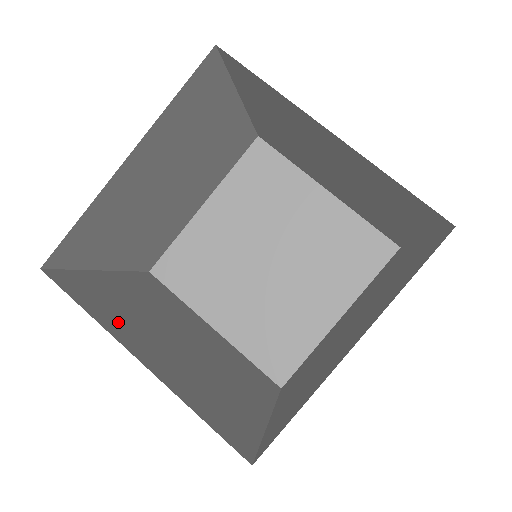
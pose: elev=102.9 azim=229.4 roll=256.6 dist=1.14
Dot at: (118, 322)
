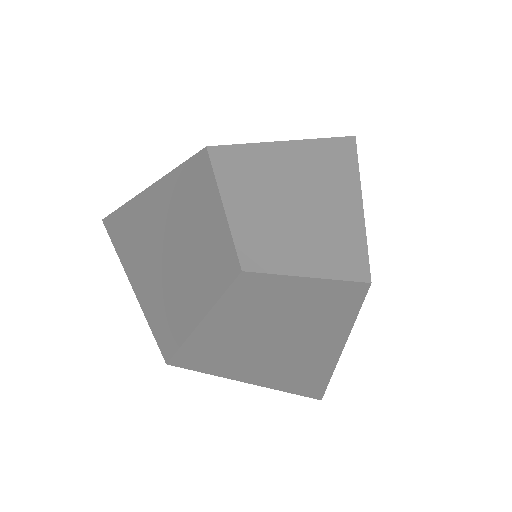
Dot at: (140, 258)
